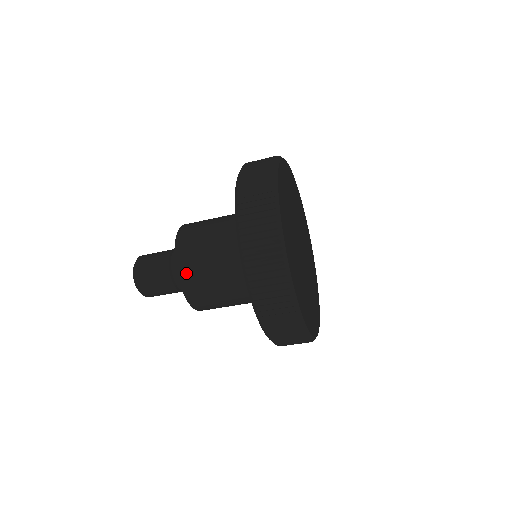
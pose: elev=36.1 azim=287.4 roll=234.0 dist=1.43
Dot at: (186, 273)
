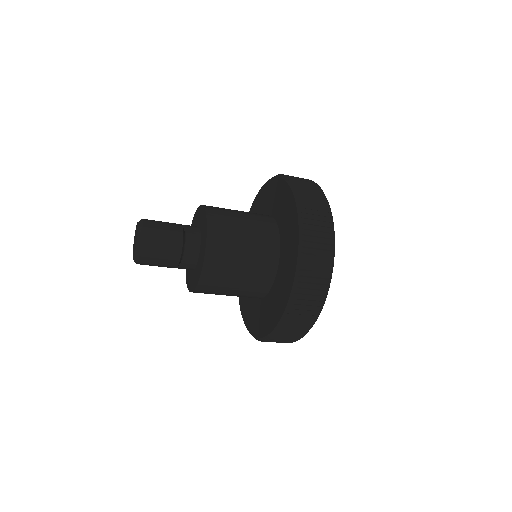
Dot at: (212, 266)
